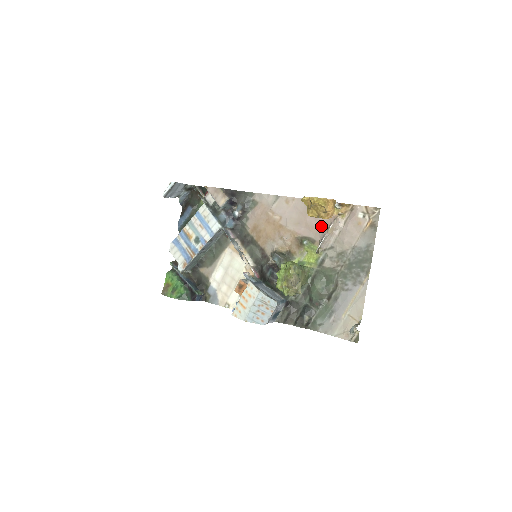
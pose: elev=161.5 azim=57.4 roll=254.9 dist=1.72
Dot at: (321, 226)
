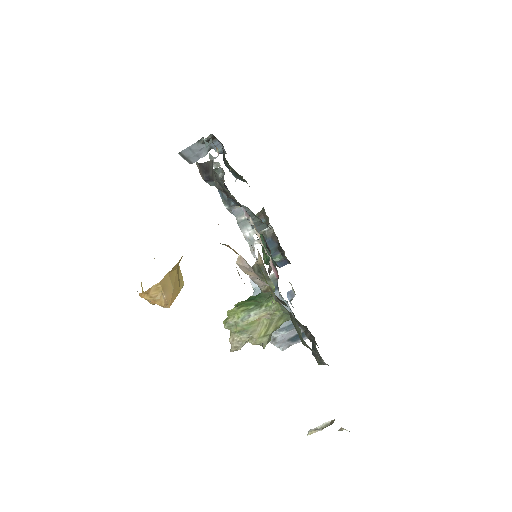
Dot at: occluded
